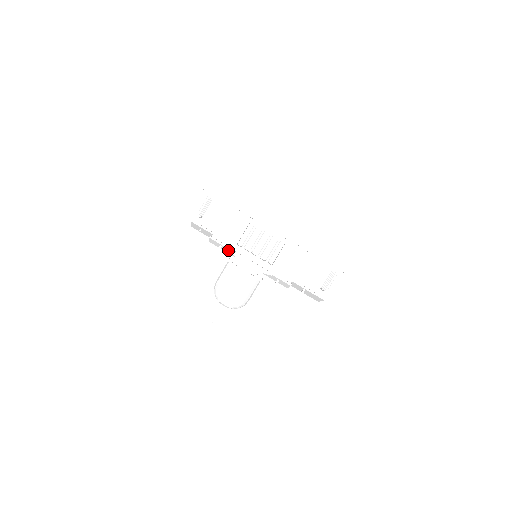
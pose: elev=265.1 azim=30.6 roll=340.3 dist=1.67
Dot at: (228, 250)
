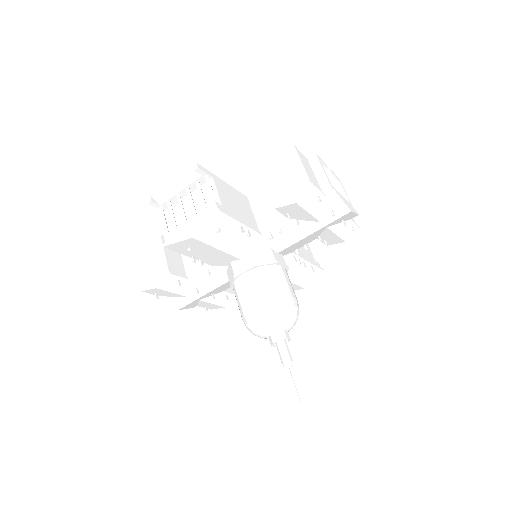
Dot at: (321, 202)
